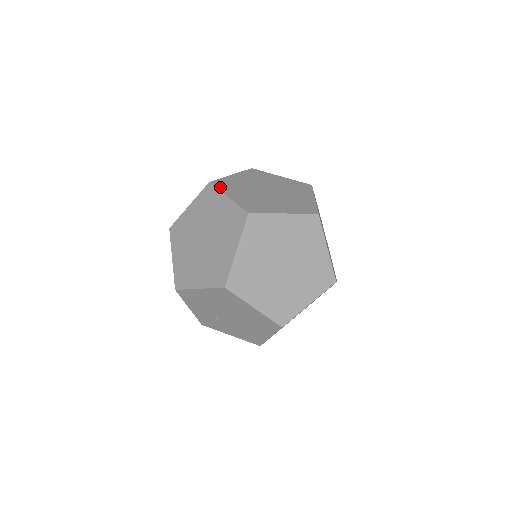
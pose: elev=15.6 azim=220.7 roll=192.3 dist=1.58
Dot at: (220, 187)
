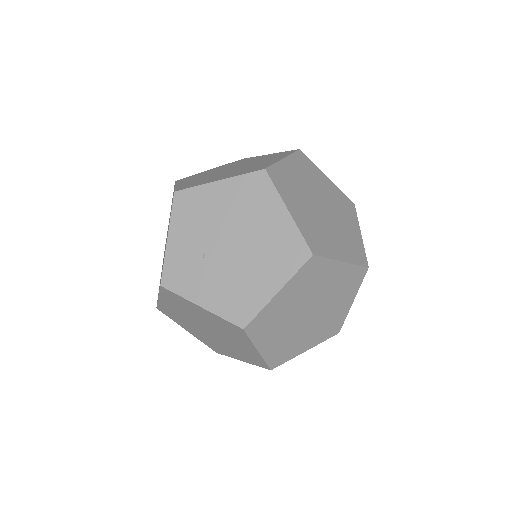
Dot at: occluded
